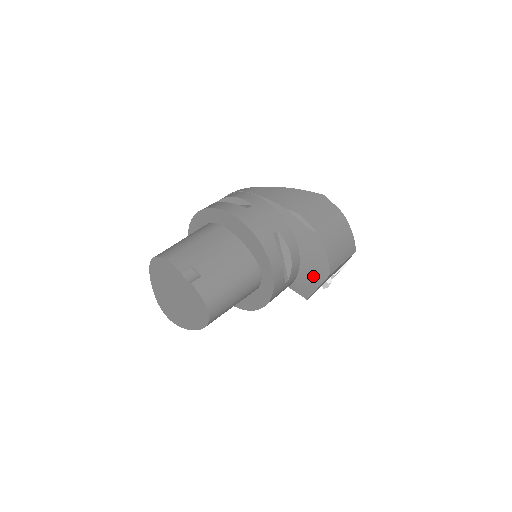
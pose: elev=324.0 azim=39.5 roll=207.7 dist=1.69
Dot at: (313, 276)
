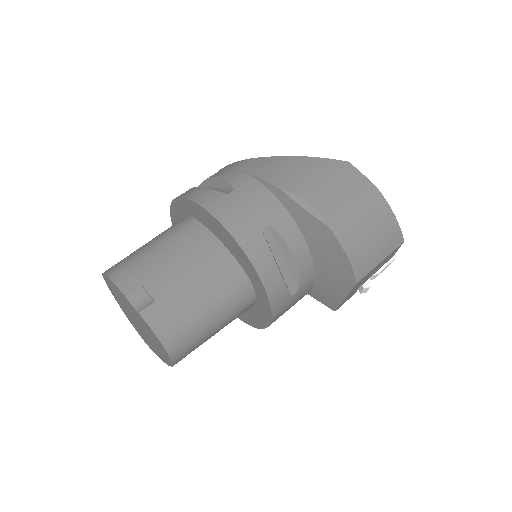
Dot at: (335, 283)
